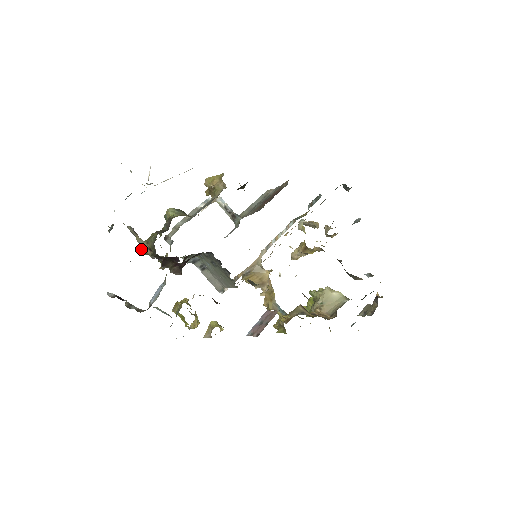
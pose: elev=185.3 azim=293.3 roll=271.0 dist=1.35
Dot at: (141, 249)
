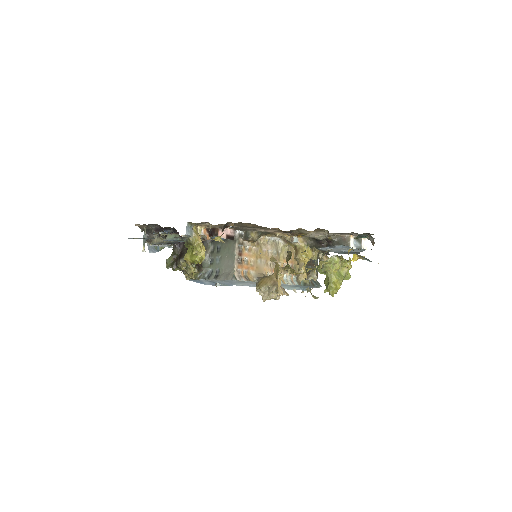
Dot at: occluded
